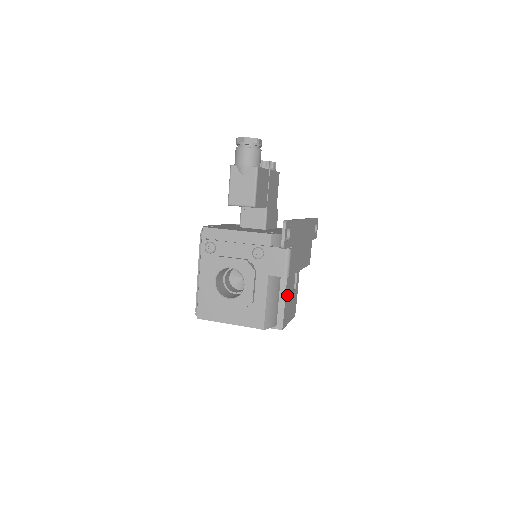
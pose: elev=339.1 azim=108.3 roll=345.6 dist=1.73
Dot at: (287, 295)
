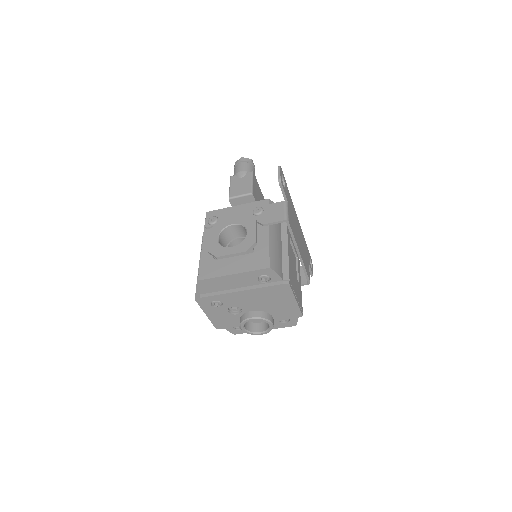
Dot at: (290, 261)
